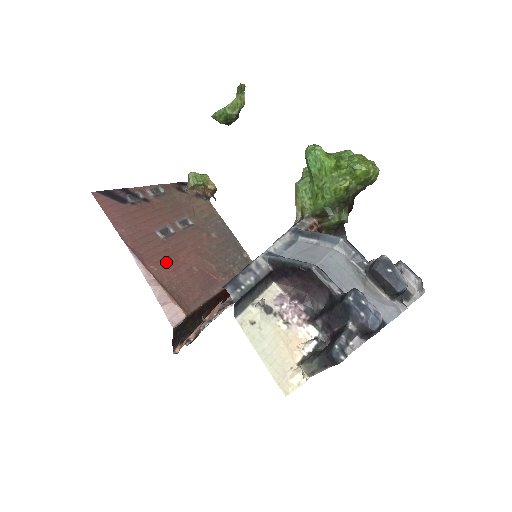
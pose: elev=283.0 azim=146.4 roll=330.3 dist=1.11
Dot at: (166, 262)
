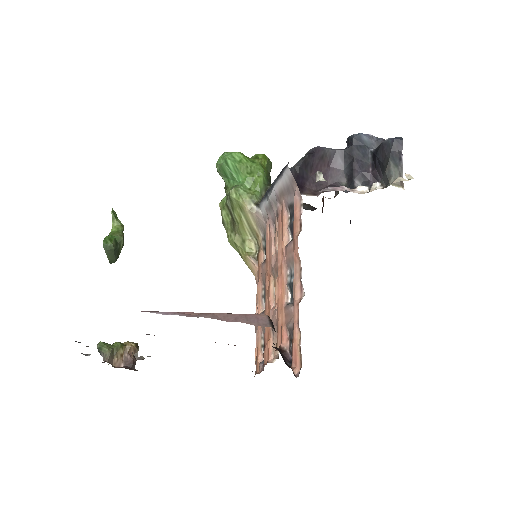
Dot at: occluded
